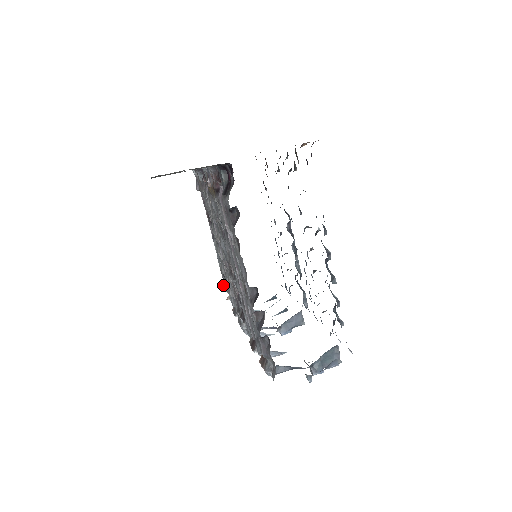
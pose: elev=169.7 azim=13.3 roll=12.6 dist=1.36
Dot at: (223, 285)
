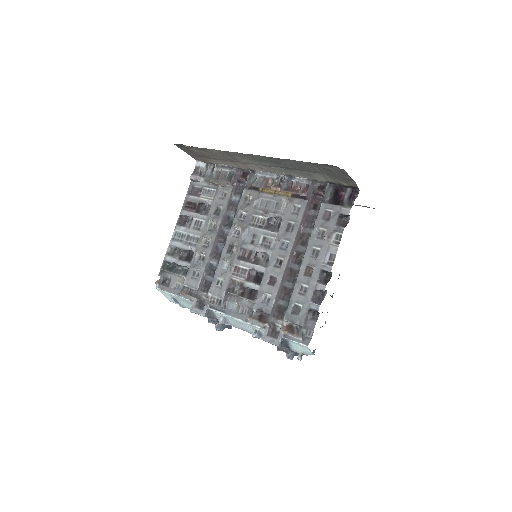
Dot at: (163, 268)
